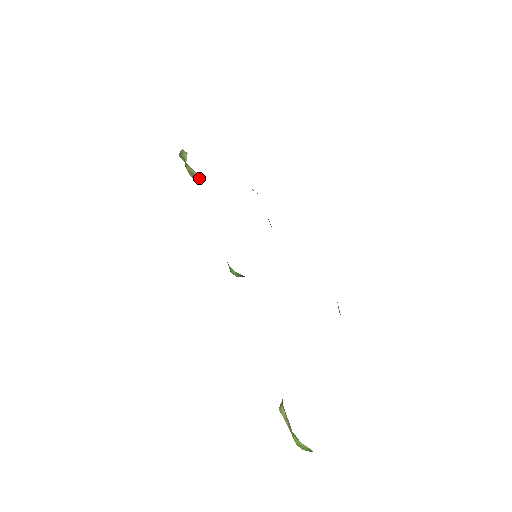
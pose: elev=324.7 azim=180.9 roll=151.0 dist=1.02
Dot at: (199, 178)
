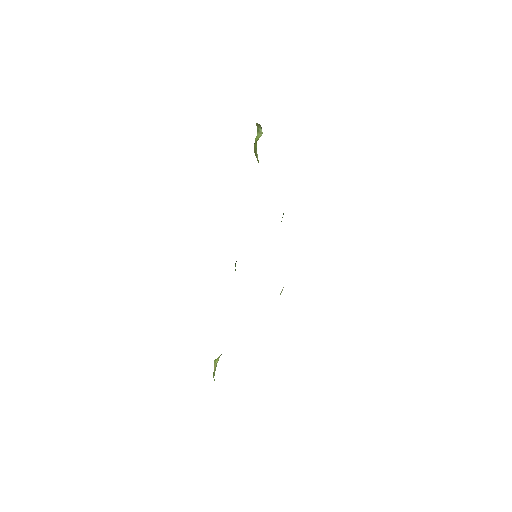
Dot at: (258, 162)
